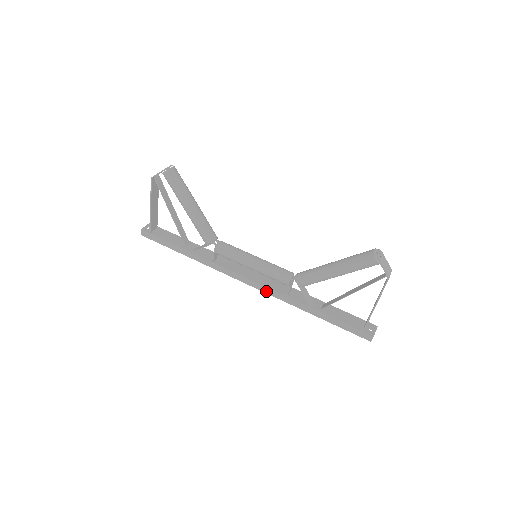
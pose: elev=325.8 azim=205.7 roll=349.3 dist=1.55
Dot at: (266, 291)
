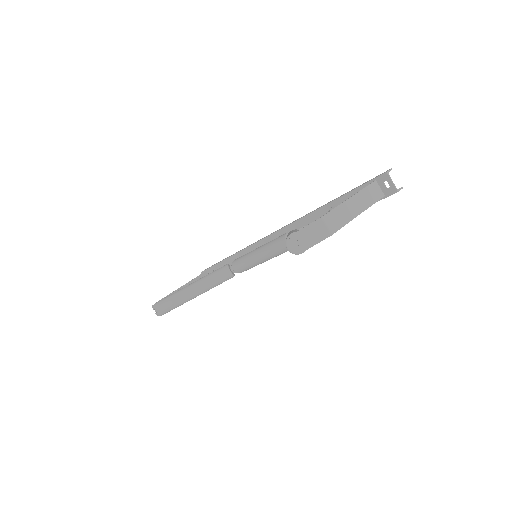
Dot at: occluded
